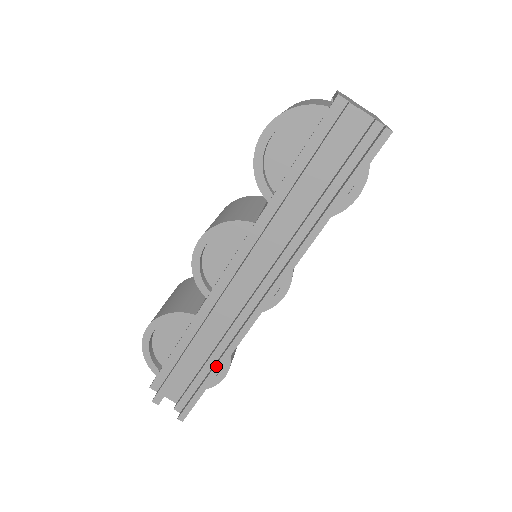
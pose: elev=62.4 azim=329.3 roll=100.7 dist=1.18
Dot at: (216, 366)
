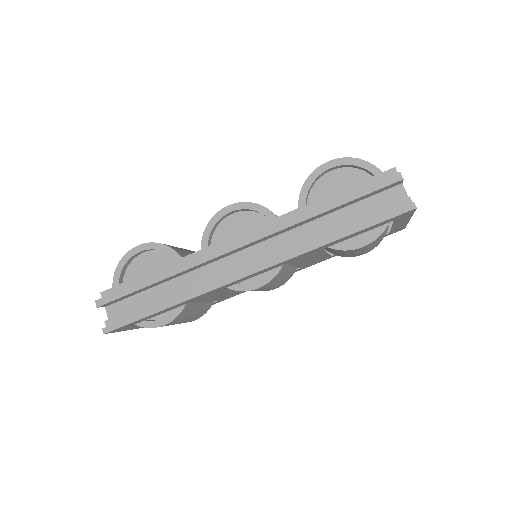
Dot at: (169, 302)
